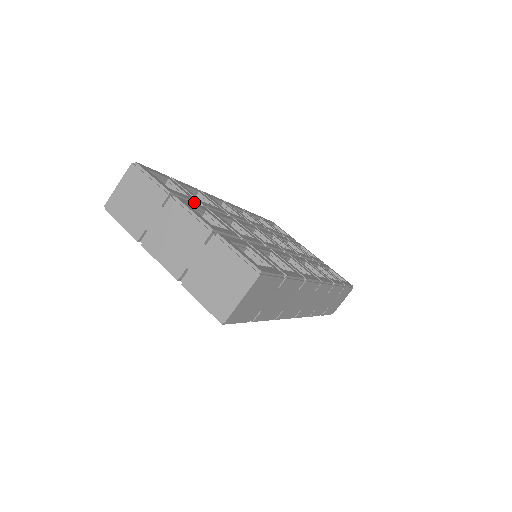
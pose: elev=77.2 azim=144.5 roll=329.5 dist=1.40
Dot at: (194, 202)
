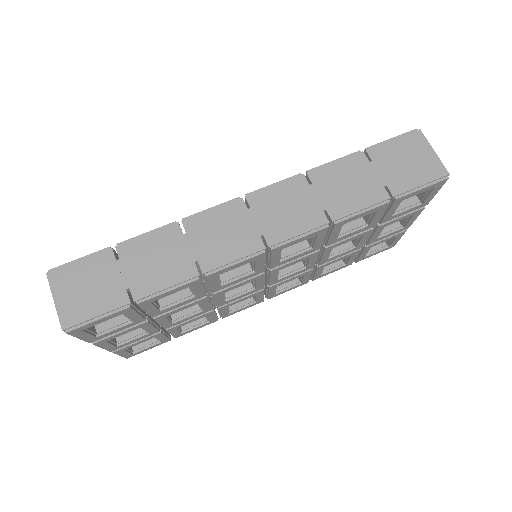
Dot at: occluded
